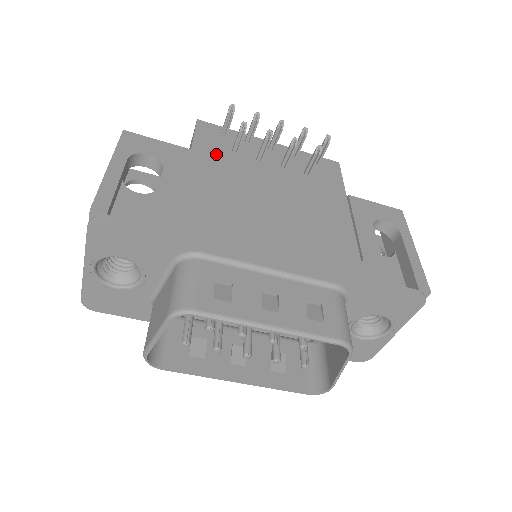
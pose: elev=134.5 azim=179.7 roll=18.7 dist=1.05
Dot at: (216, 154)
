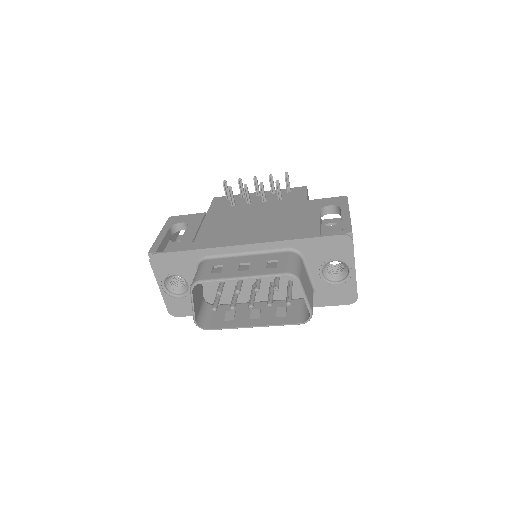
Dot at: (221, 210)
